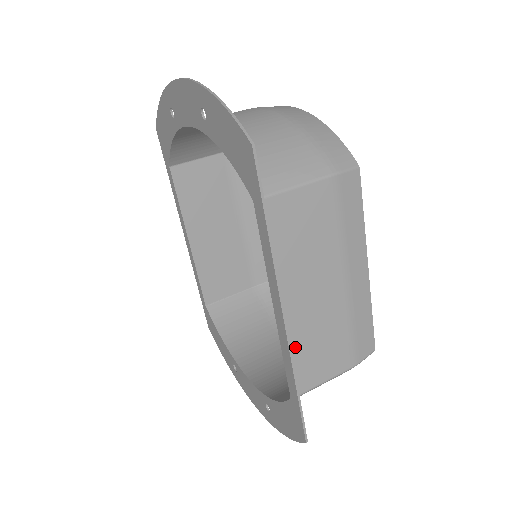
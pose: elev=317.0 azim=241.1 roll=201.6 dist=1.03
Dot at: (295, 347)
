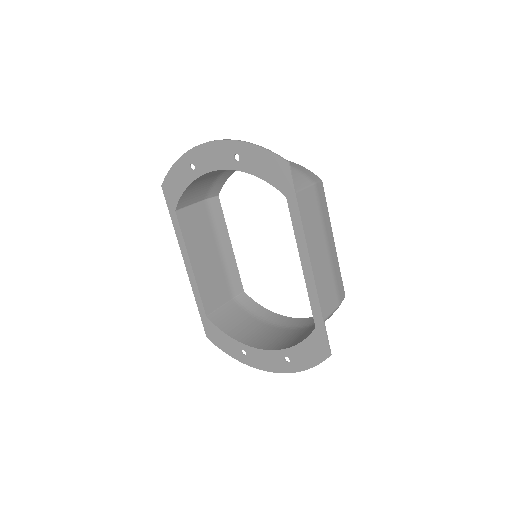
Dot at: occluded
